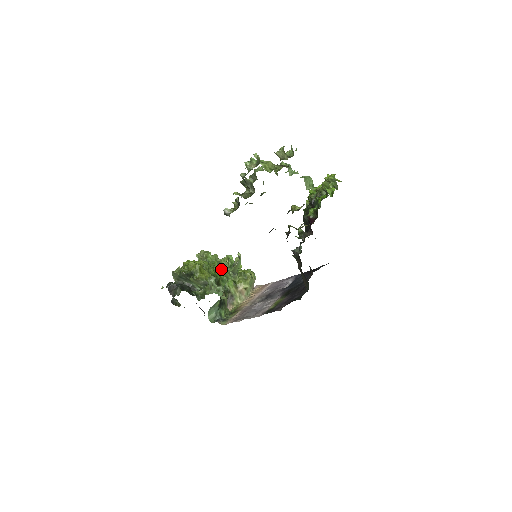
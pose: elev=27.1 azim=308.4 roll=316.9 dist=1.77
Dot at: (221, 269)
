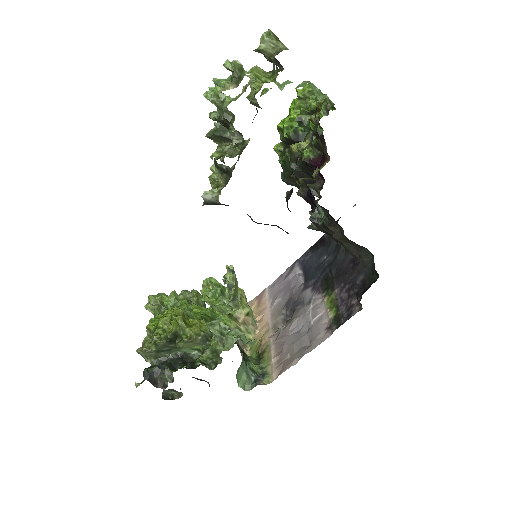
Dot at: occluded
